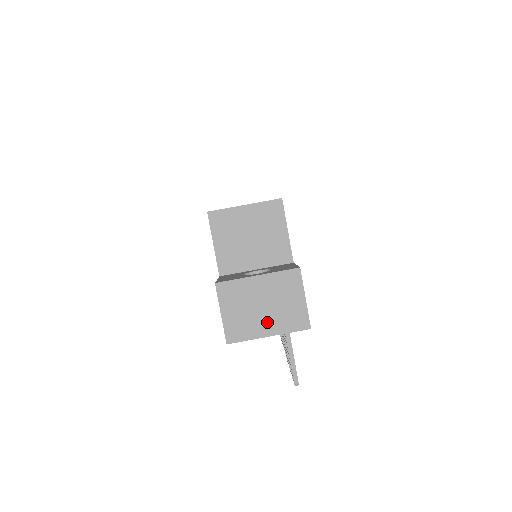
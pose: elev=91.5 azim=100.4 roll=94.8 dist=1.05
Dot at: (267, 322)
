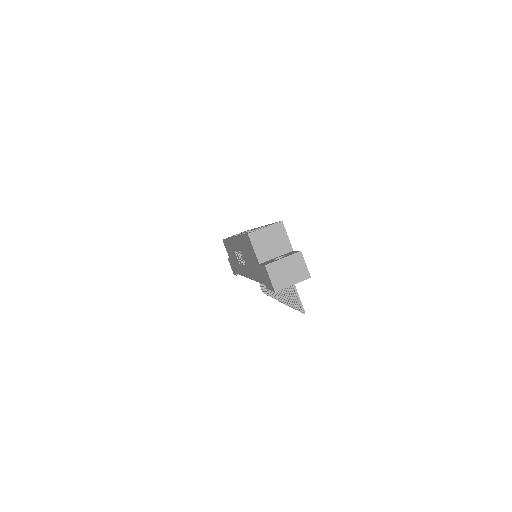
Dot at: (291, 278)
